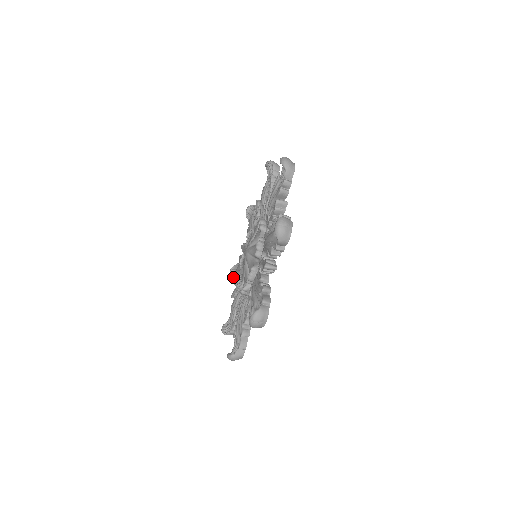
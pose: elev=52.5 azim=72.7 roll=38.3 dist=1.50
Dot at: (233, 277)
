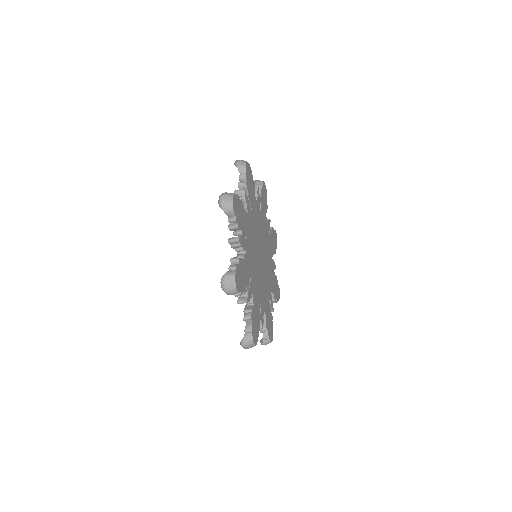
Dot at: occluded
